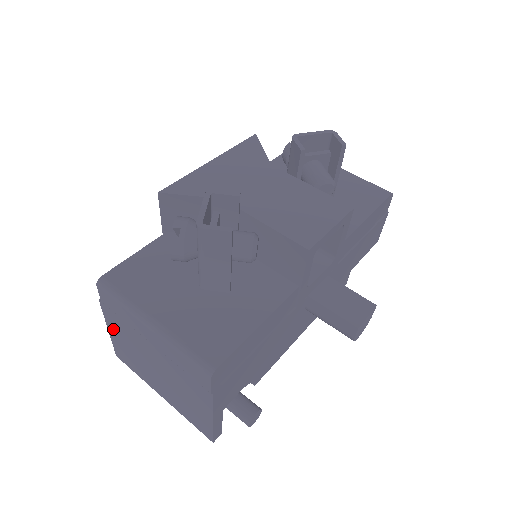
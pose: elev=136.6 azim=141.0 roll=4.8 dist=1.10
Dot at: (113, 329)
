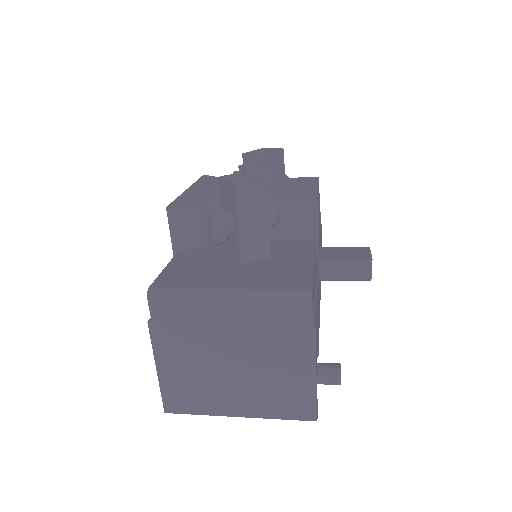
Dot at: (166, 359)
